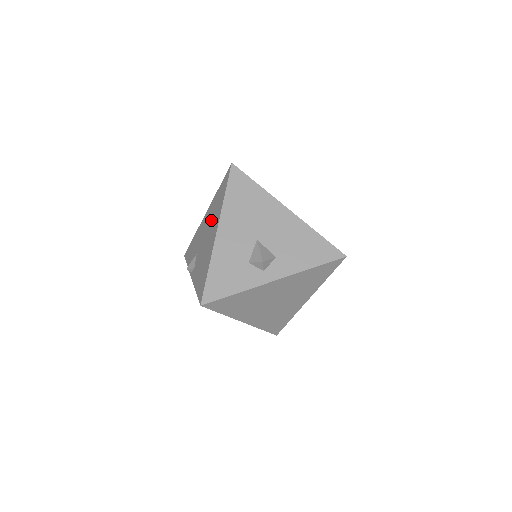
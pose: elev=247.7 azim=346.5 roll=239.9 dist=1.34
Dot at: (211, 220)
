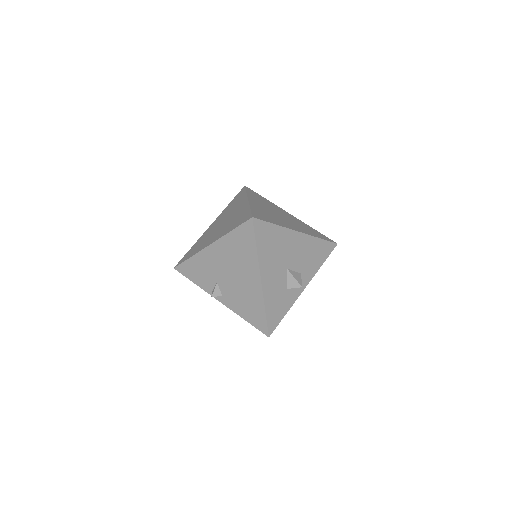
Dot at: (236, 262)
